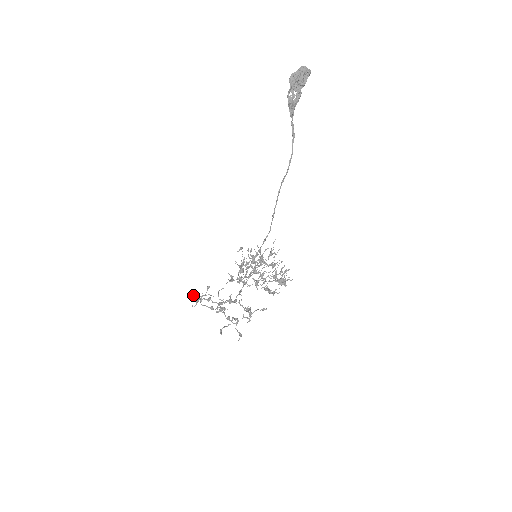
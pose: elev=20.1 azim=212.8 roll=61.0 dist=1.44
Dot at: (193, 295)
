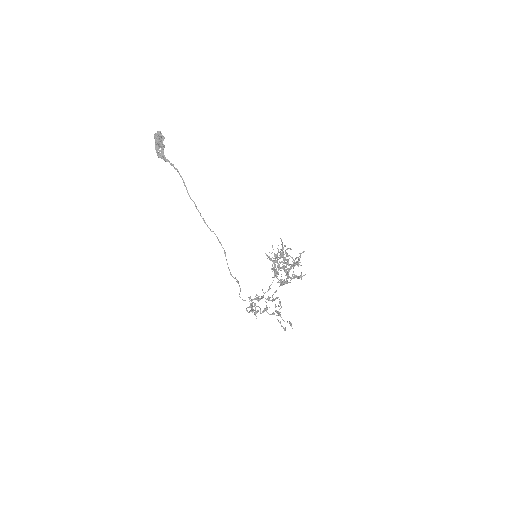
Dot at: occluded
